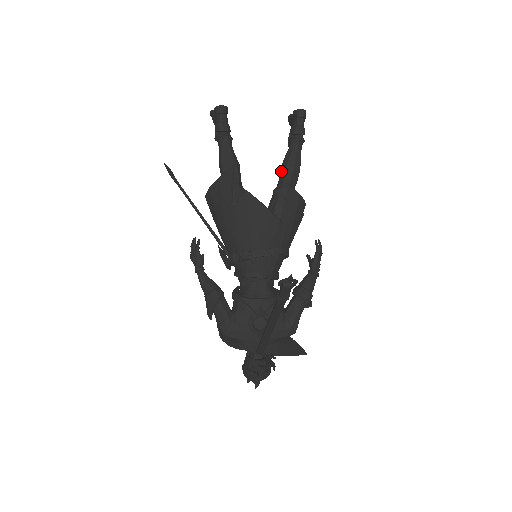
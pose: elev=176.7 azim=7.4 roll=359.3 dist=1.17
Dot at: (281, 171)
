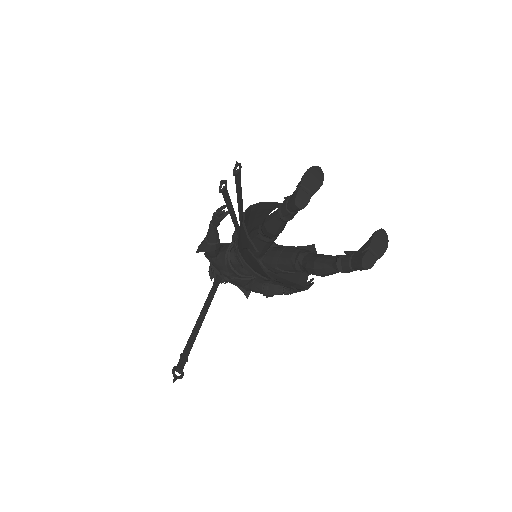
Dot at: (311, 262)
